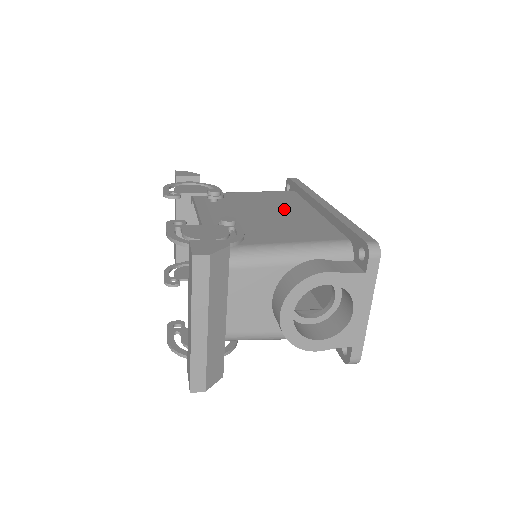
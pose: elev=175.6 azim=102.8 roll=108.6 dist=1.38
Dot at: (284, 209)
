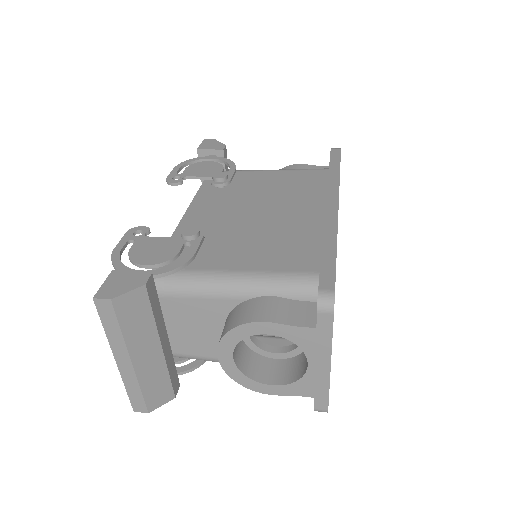
Dot at: (287, 206)
